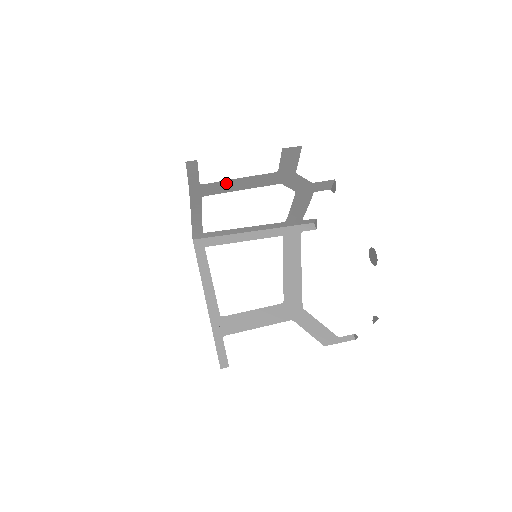
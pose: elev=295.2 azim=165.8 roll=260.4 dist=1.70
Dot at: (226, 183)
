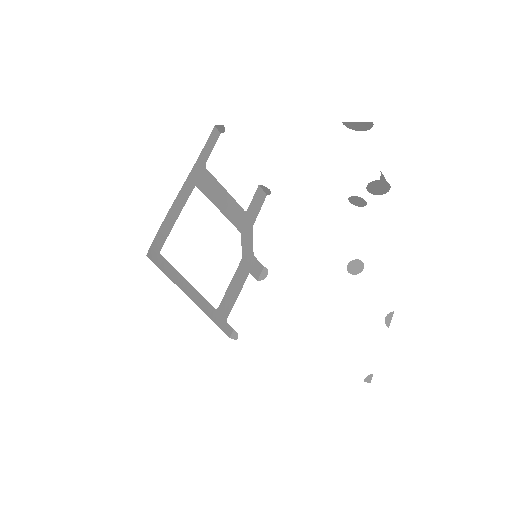
Dot at: (217, 187)
